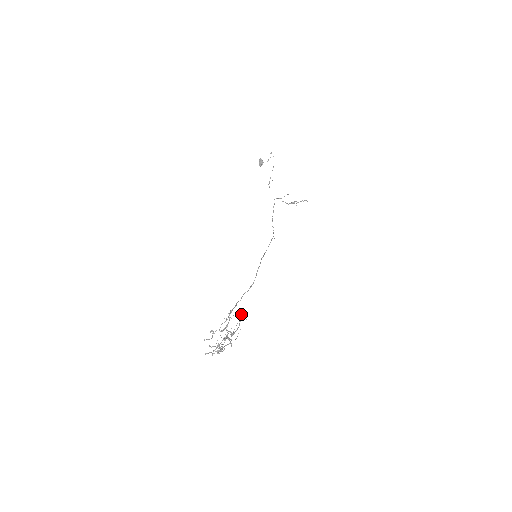
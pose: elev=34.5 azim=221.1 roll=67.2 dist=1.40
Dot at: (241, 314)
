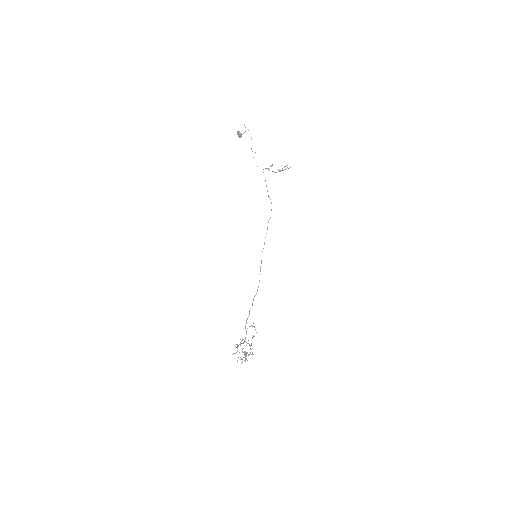
Dot at: (253, 326)
